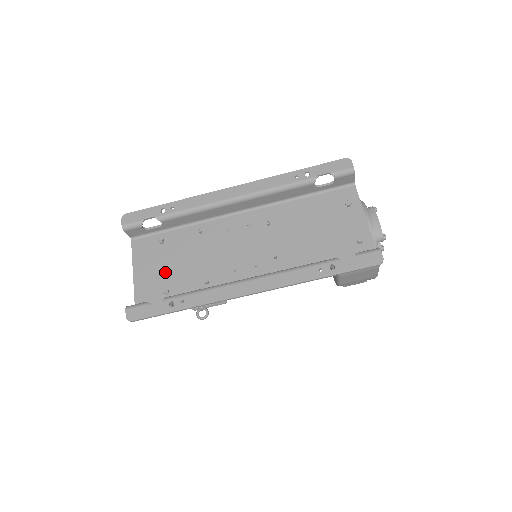
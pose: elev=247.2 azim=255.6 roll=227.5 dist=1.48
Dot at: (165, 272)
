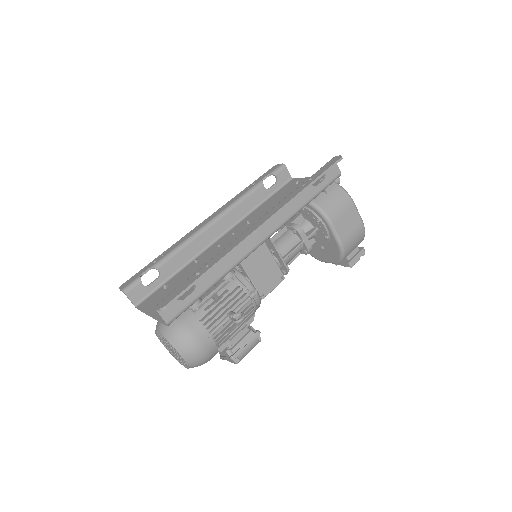
Dot at: occluded
